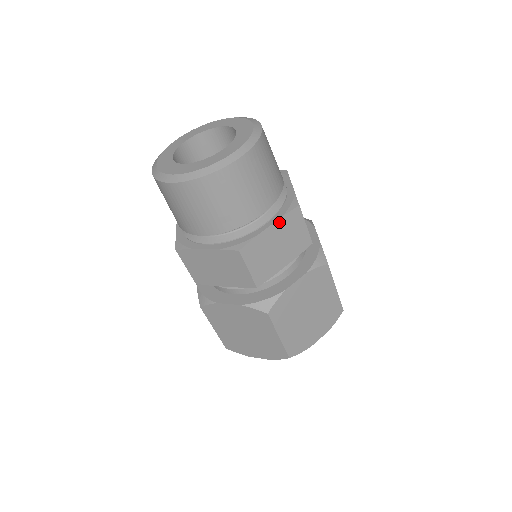
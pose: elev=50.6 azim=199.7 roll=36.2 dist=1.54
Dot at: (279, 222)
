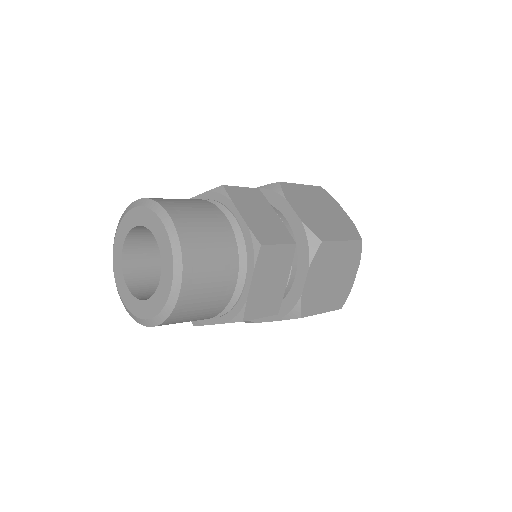
Dot at: (255, 273)
